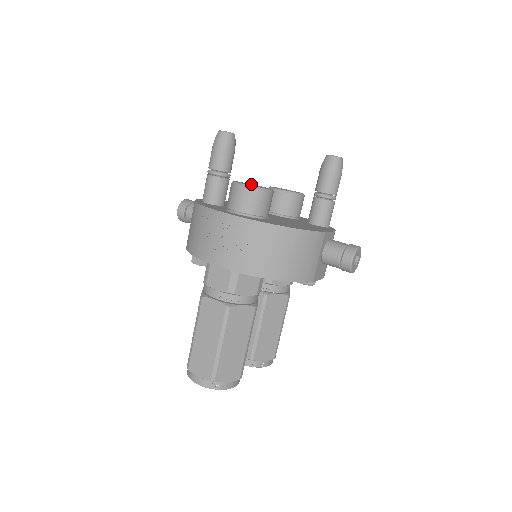
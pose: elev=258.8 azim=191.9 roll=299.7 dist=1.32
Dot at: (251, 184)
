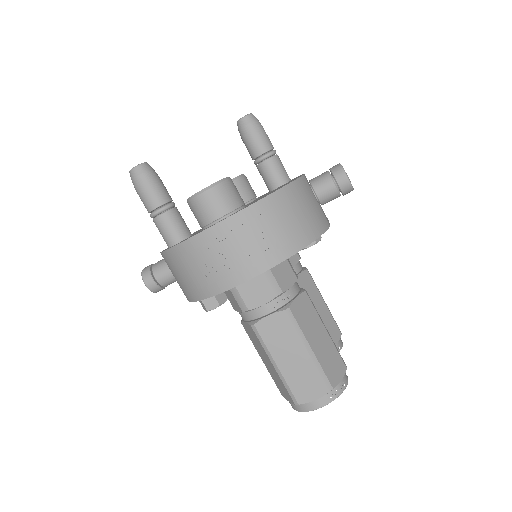
Dot at: occluded
